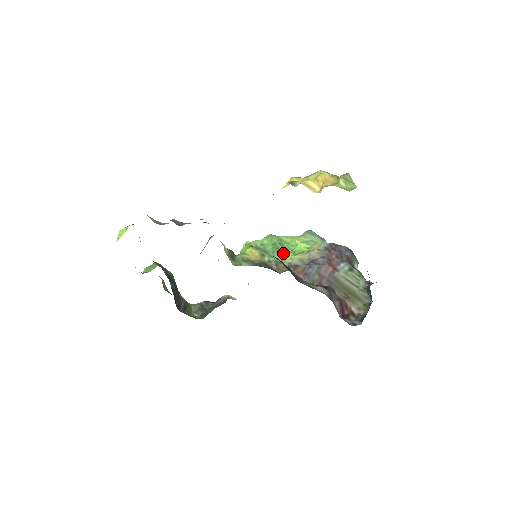
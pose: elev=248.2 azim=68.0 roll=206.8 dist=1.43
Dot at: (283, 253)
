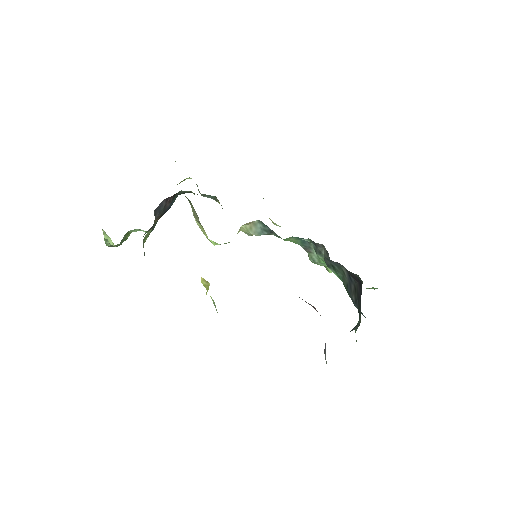
Dot at: occluded
